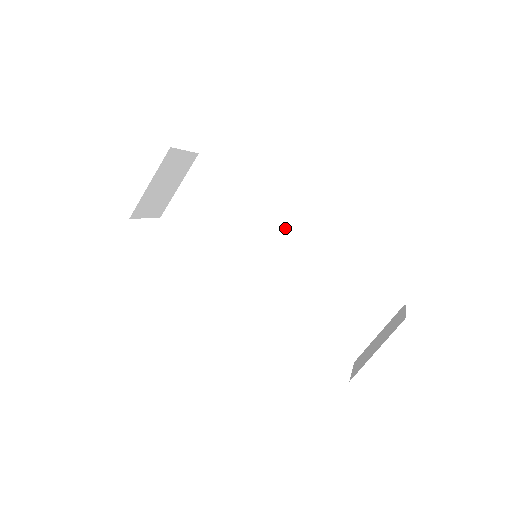
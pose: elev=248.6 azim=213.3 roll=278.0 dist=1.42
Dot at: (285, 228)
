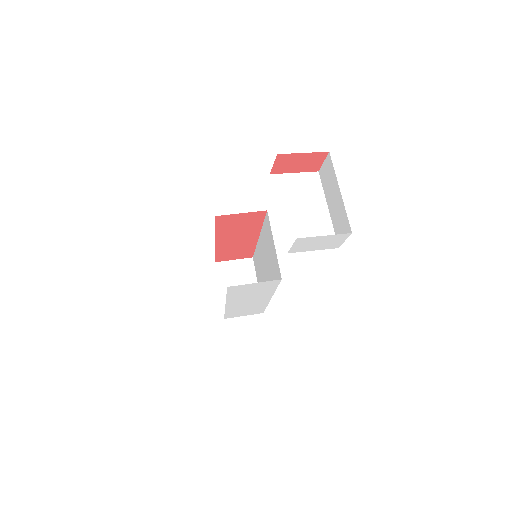
Dot at: (265, 225)
